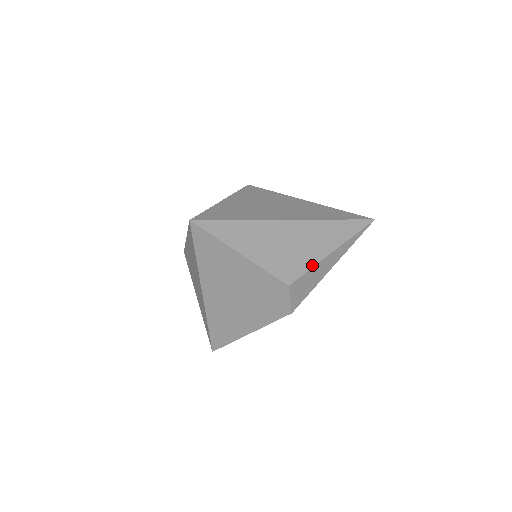
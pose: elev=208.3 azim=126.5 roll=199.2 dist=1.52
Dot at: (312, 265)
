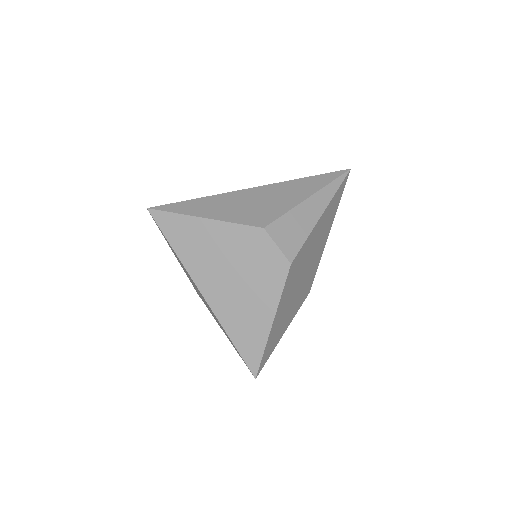
Dot at: (287, 210)
